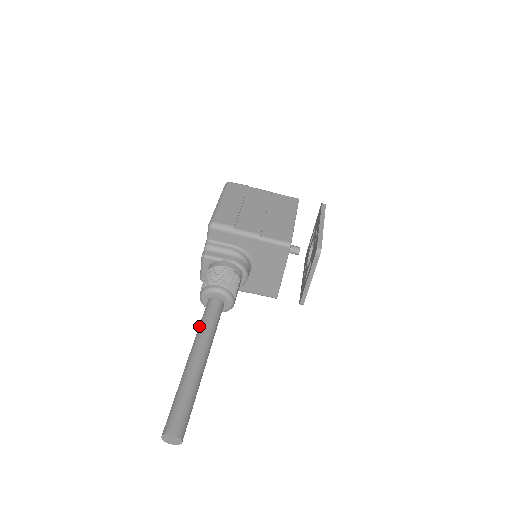
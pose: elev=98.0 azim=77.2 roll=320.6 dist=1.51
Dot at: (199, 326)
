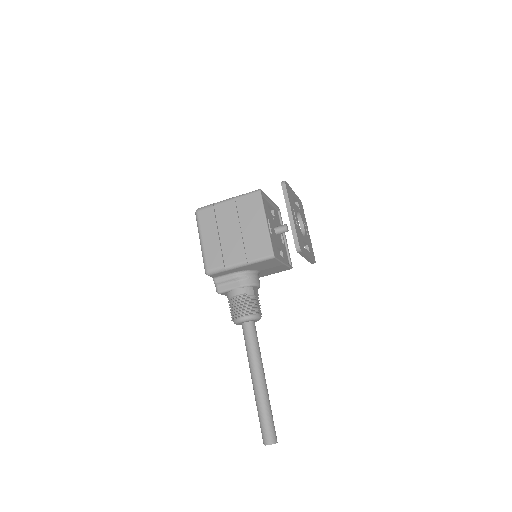
Dot at: occluded
